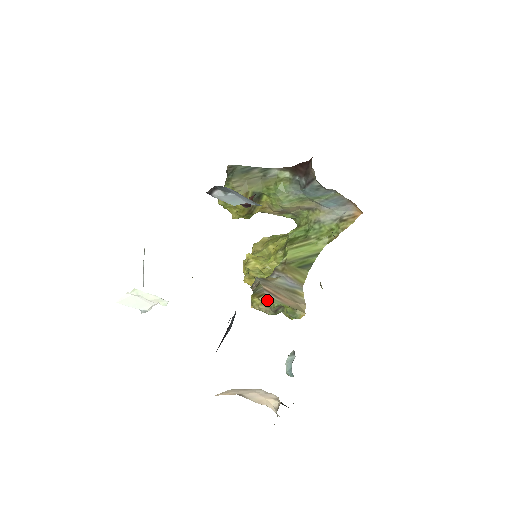
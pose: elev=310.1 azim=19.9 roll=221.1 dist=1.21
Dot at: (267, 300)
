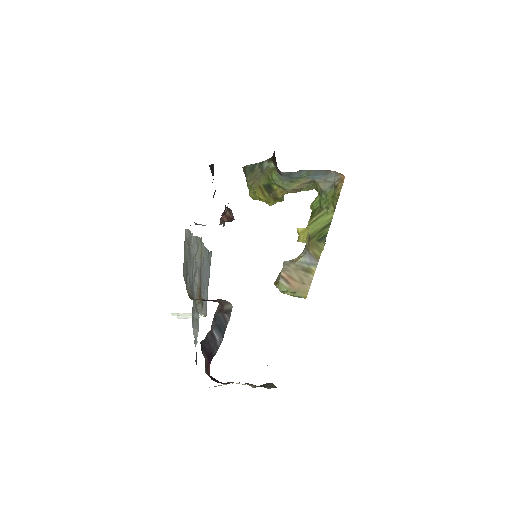
Dot at: (278, 288)
